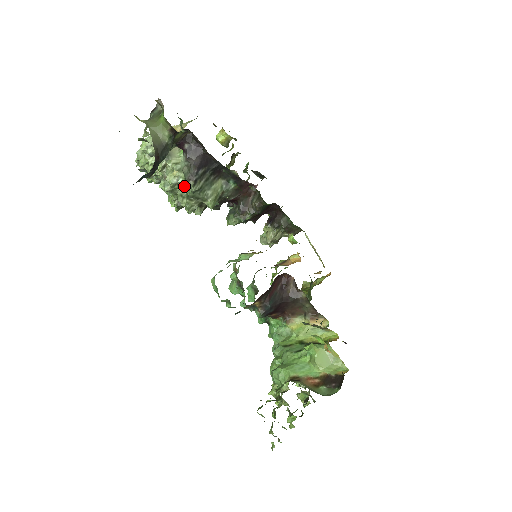
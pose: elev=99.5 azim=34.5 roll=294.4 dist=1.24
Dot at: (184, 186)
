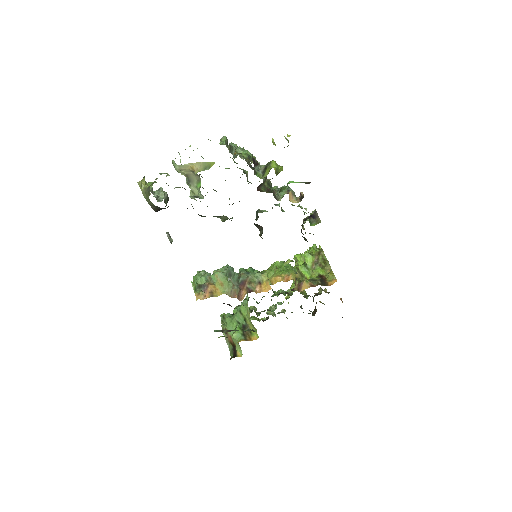
Dot at: occluded
